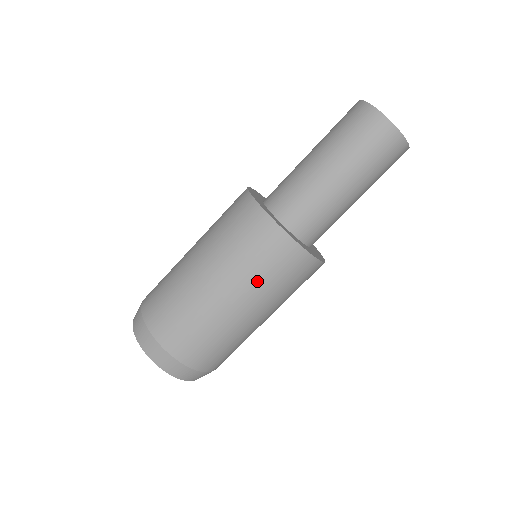
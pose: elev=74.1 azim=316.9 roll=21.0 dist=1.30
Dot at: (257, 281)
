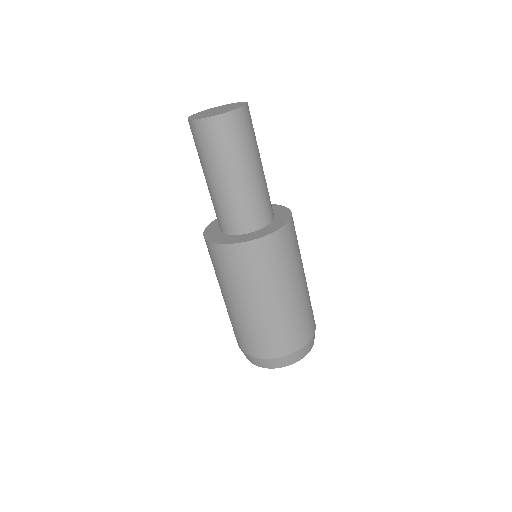
Dot at: (296, 262)
